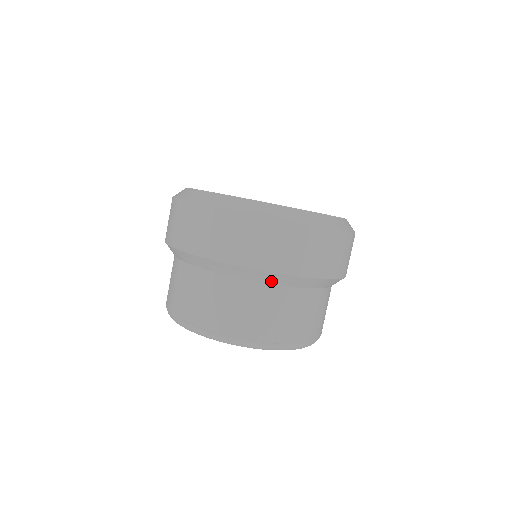
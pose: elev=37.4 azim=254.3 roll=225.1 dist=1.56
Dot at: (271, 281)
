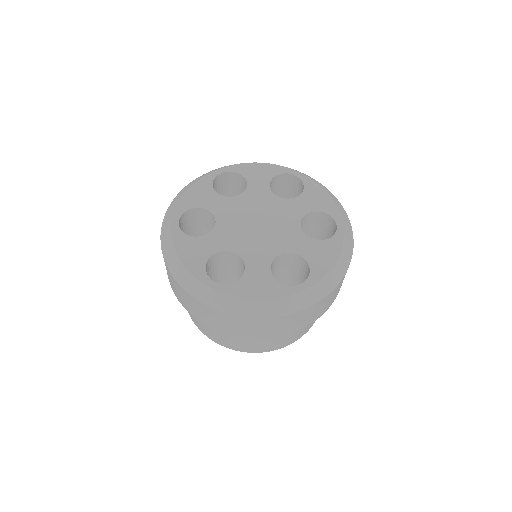
Dot at: occluded
